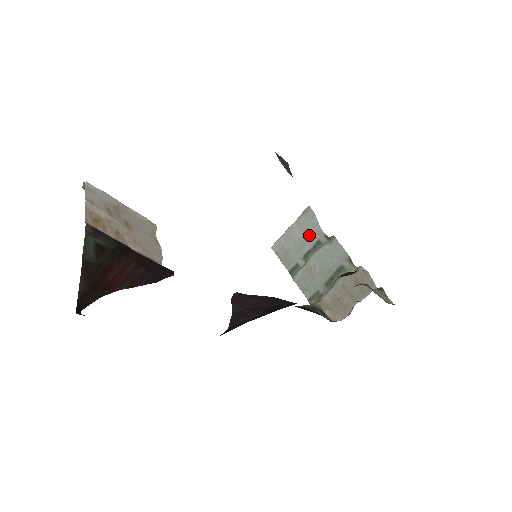
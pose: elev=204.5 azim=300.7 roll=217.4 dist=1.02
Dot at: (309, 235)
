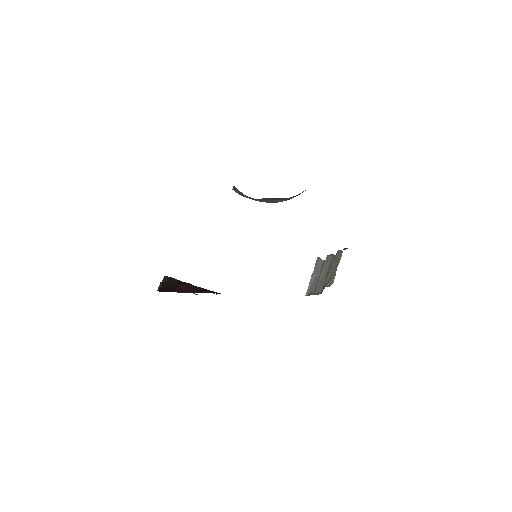
Dot at: (319, 269)
